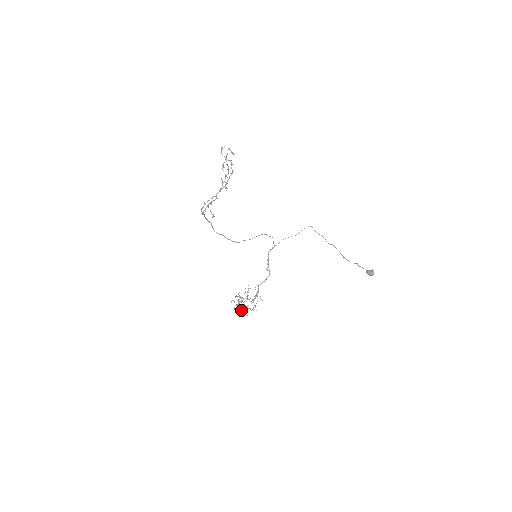
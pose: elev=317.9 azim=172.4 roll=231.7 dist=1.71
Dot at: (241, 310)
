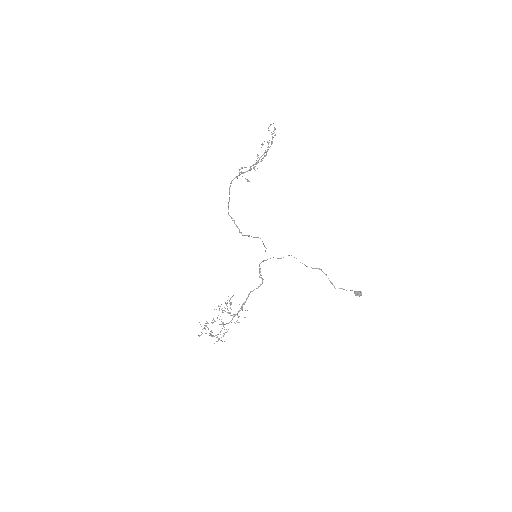
Dot at: (211, 334)
